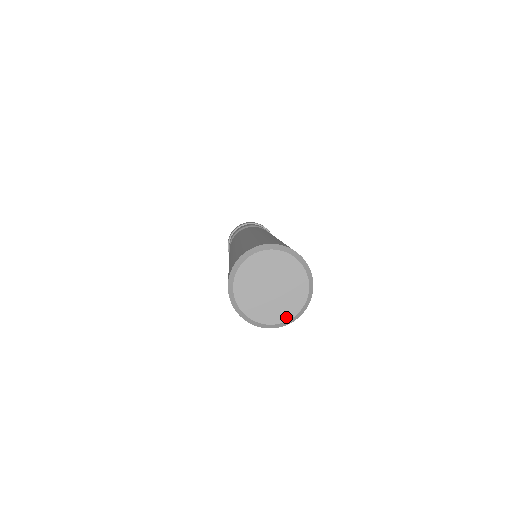
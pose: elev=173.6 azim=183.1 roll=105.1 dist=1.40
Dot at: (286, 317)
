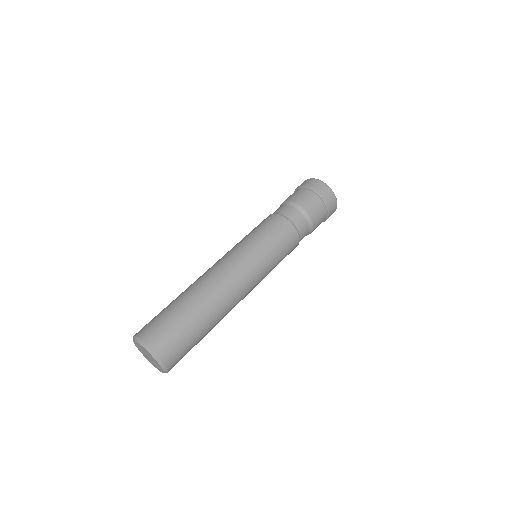
Dot at: (146, 358)
